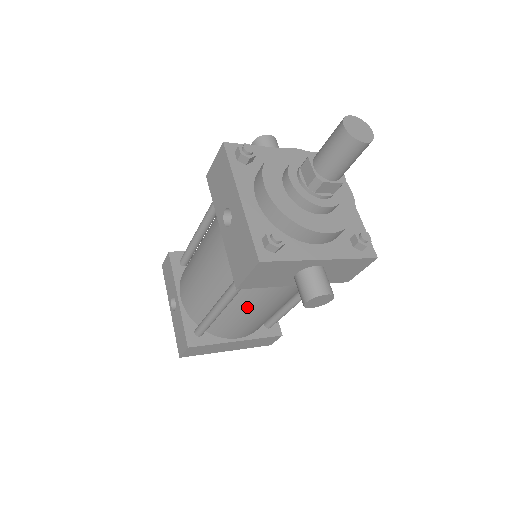
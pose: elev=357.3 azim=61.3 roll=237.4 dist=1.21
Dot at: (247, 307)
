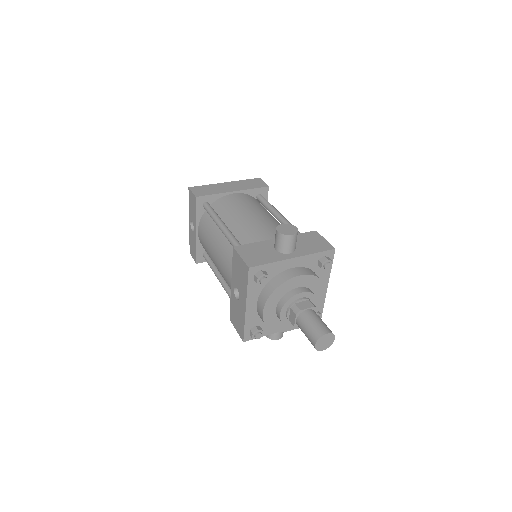
Dot at: occluded
